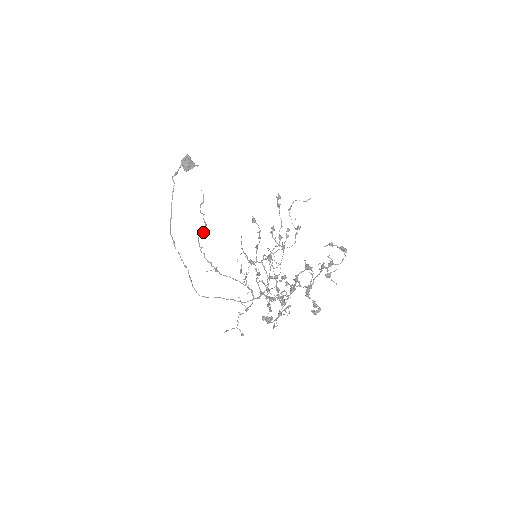
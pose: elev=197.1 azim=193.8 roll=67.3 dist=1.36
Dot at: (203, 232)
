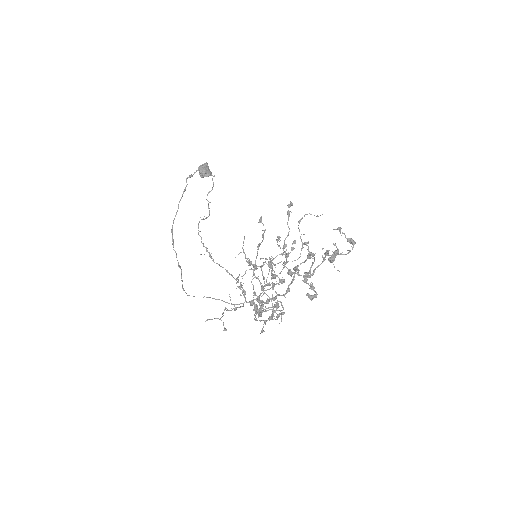
Dot at: (205, 218)
